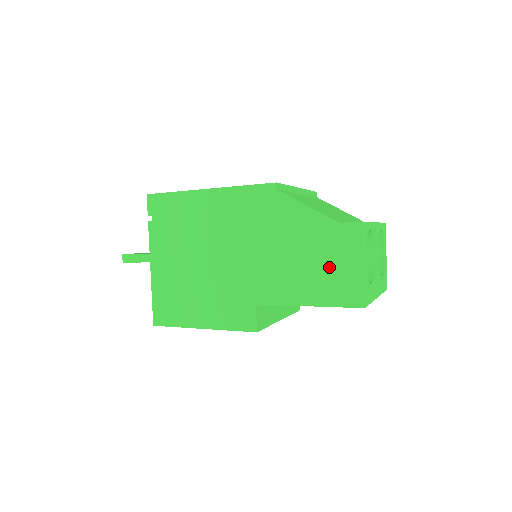
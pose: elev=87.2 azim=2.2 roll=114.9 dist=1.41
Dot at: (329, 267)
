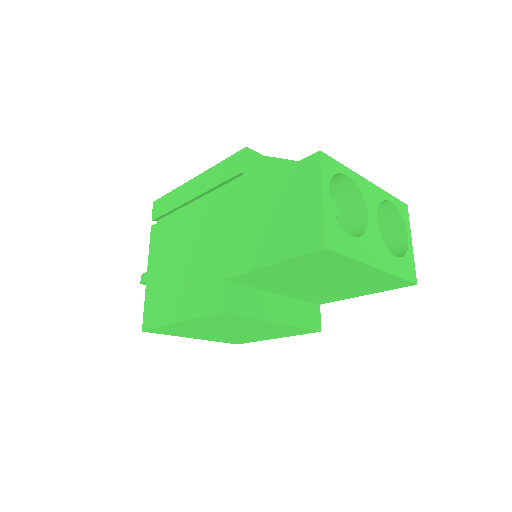
Dot at: (289, 213)
